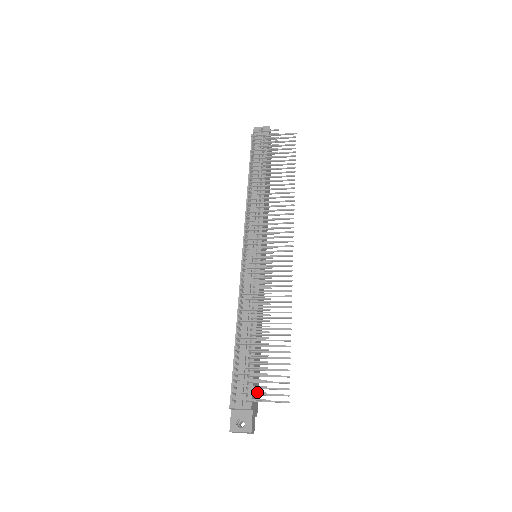
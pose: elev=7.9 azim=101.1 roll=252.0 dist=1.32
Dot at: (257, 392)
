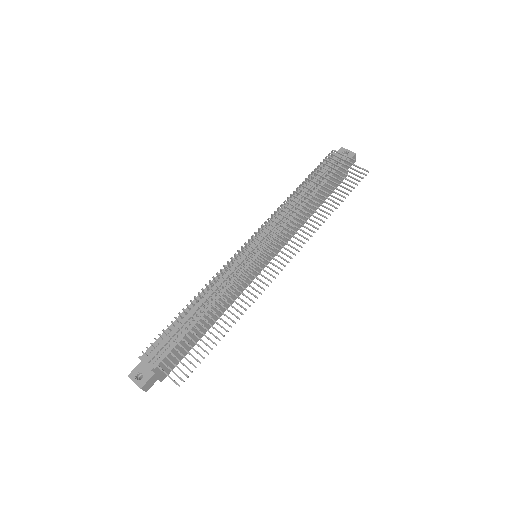
Dot at: occluded
